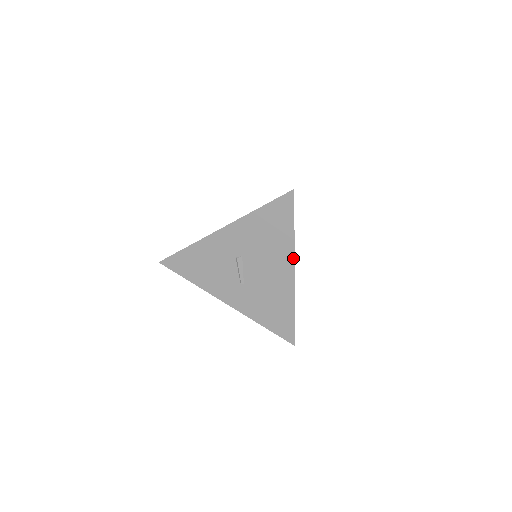
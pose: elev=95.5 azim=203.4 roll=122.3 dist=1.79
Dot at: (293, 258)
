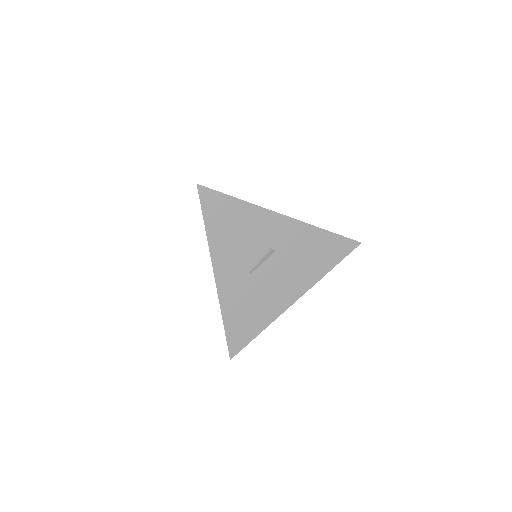
Dot at: (308, 288)
